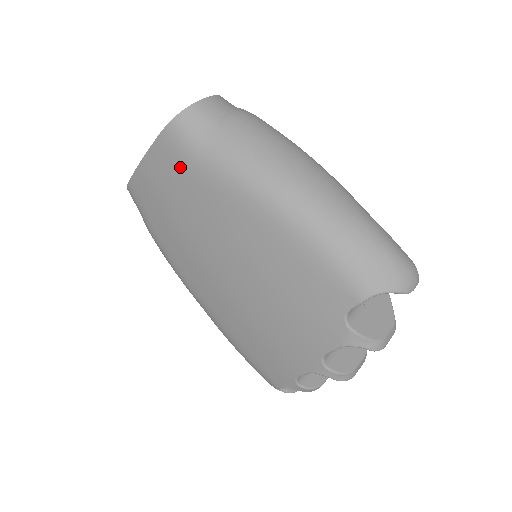
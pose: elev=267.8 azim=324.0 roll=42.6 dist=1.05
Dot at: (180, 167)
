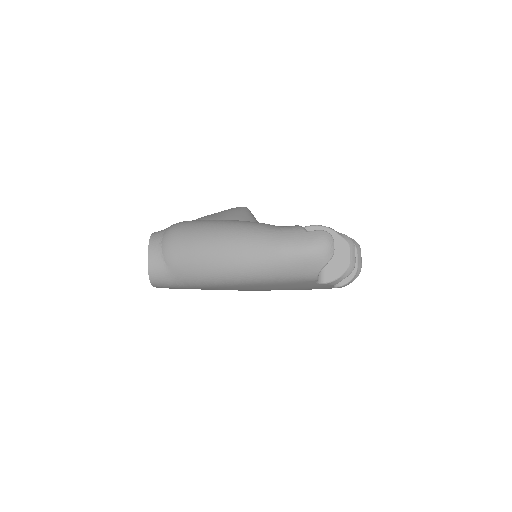
Dot at: (179, 288)
